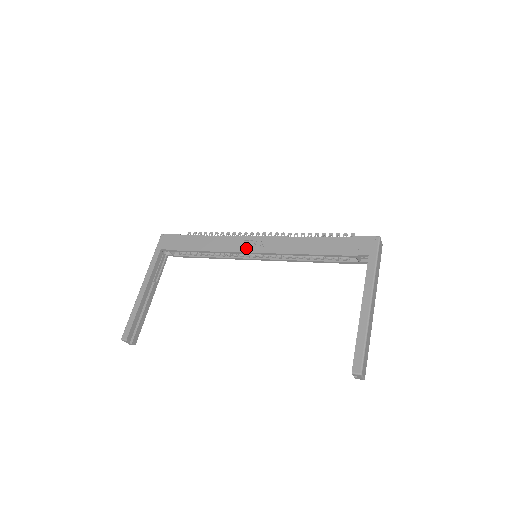
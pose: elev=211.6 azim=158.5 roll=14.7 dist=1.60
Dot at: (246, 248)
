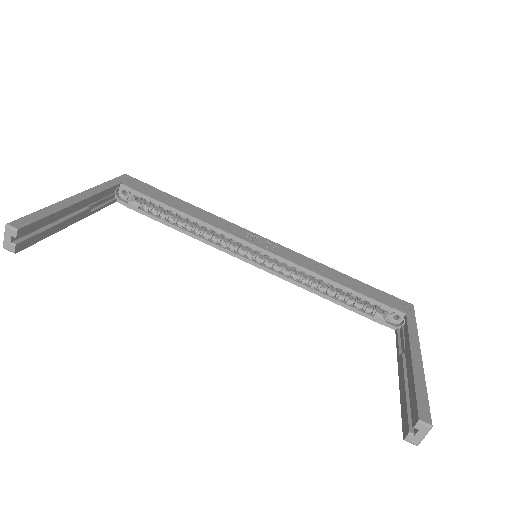
Dot at: (250, 239)
